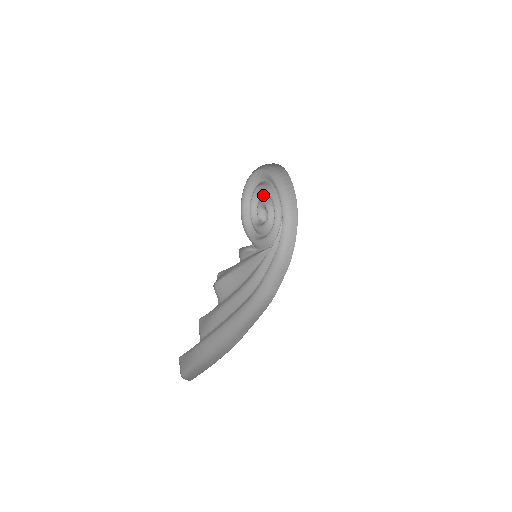
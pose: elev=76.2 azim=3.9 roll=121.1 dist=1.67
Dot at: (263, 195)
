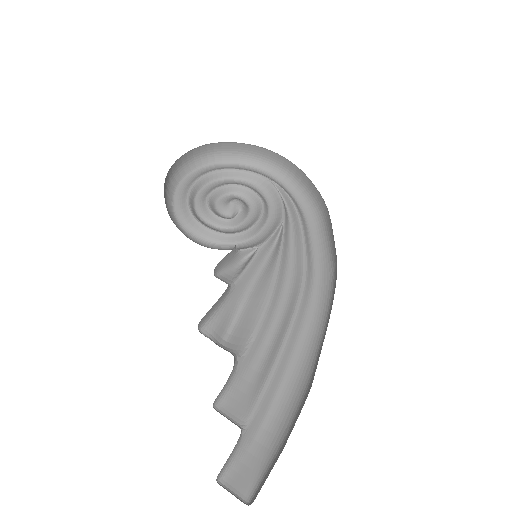
Dot at: (210, 193)
